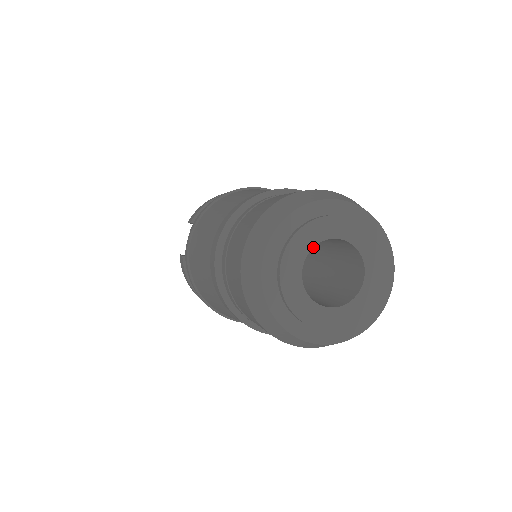
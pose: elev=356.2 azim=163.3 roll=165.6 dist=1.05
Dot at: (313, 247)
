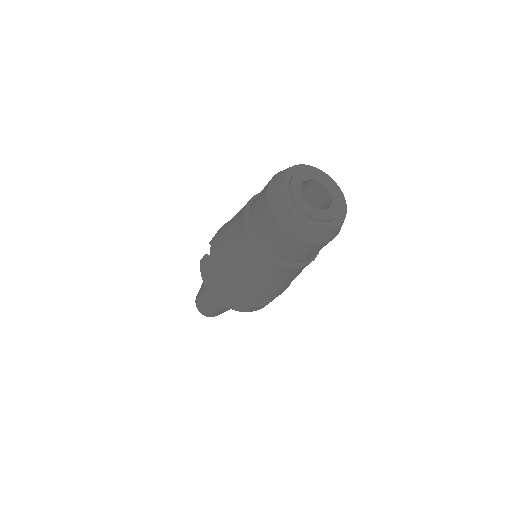
Dot at: (307, 180)
